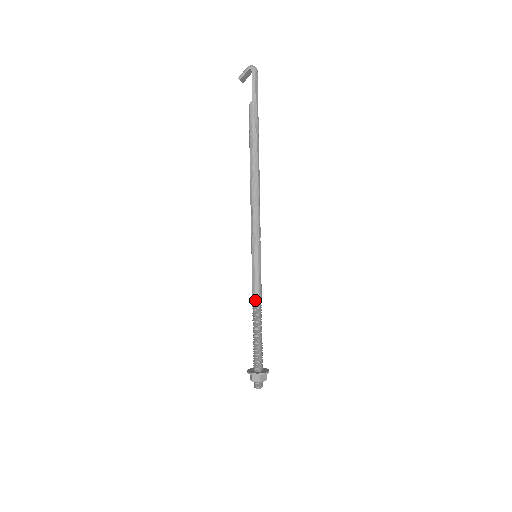
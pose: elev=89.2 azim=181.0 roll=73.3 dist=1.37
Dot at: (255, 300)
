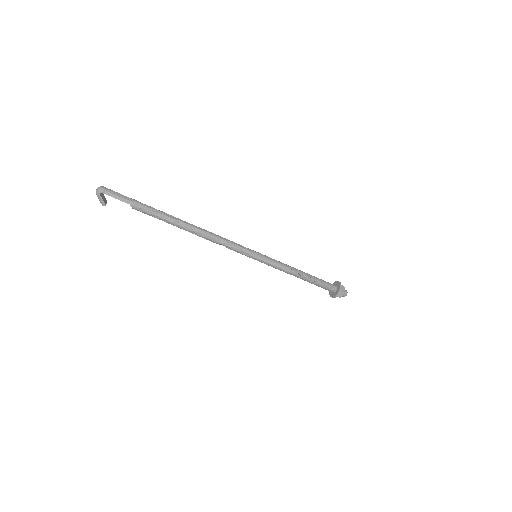
Dot at: (288, 272)
